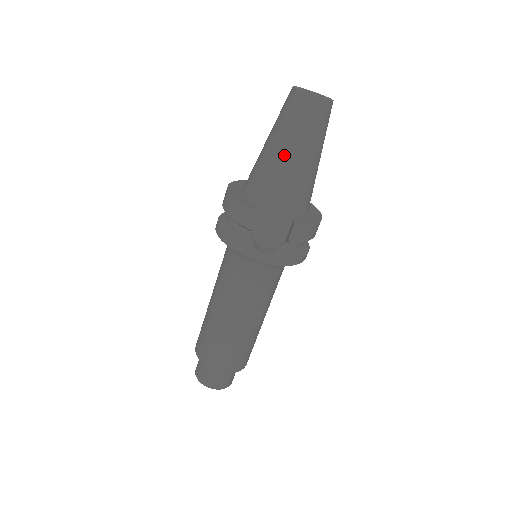
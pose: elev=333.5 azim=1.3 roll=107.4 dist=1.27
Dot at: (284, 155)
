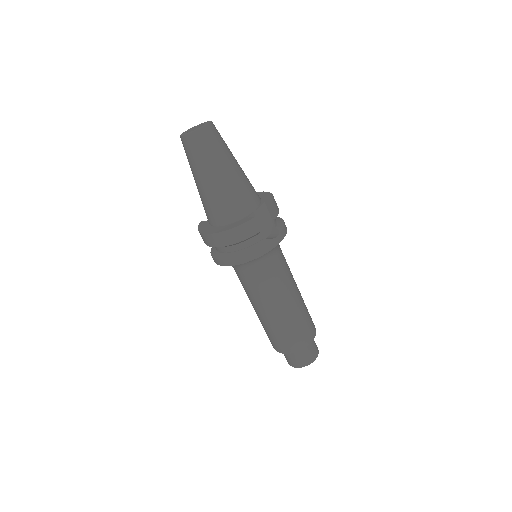
Dot at: (227, 174)
